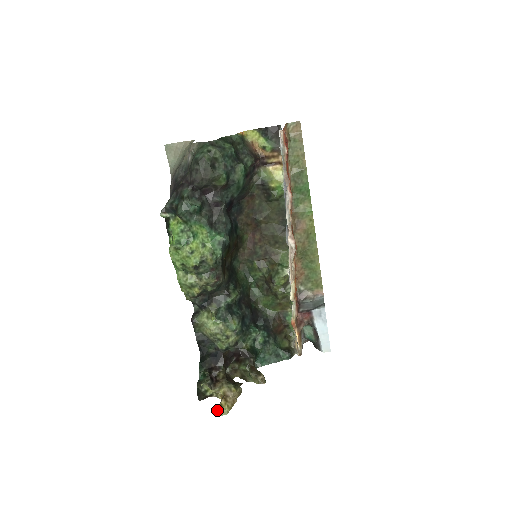
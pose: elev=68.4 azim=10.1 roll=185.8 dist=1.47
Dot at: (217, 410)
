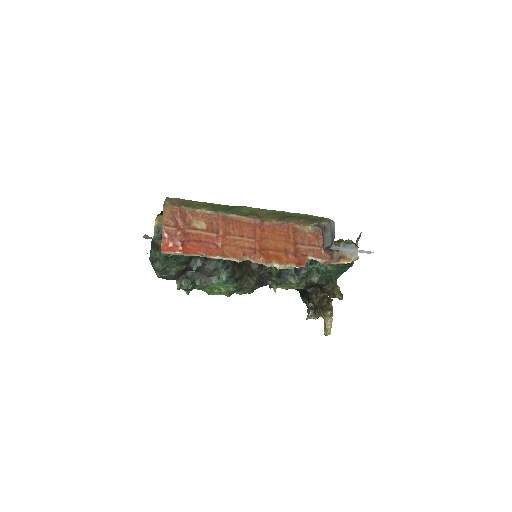
Dot at: (324, 333)
